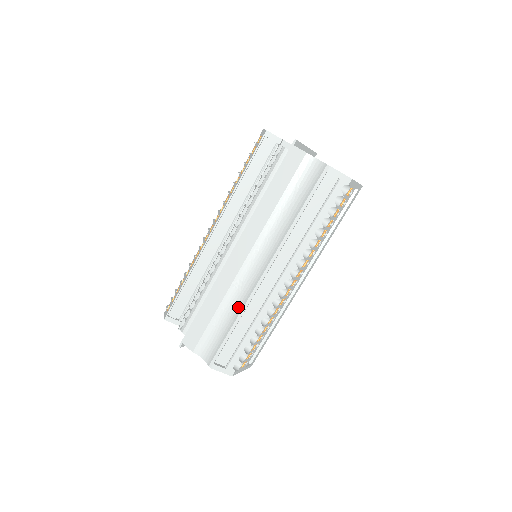
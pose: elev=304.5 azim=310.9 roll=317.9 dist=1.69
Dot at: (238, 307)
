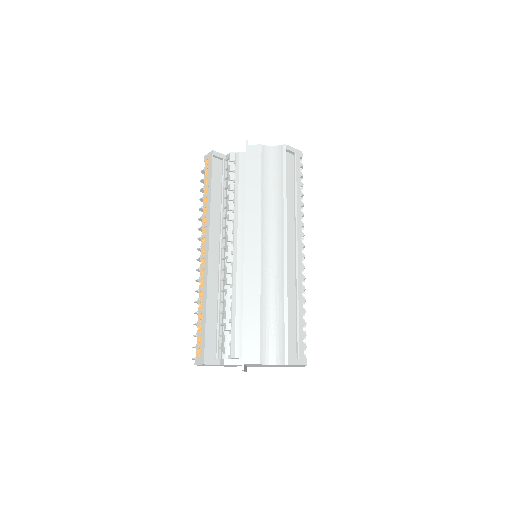
Dot at: (278, 292)
